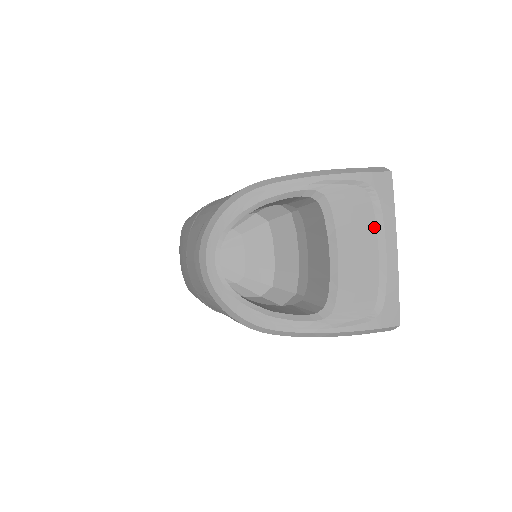
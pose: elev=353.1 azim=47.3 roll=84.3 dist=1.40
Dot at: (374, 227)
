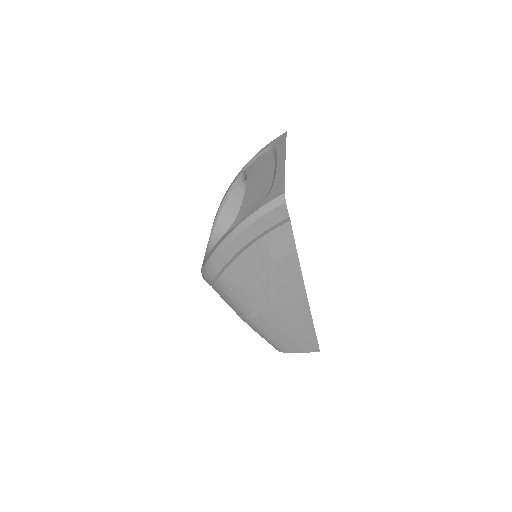
Dot at: (273, 161)
